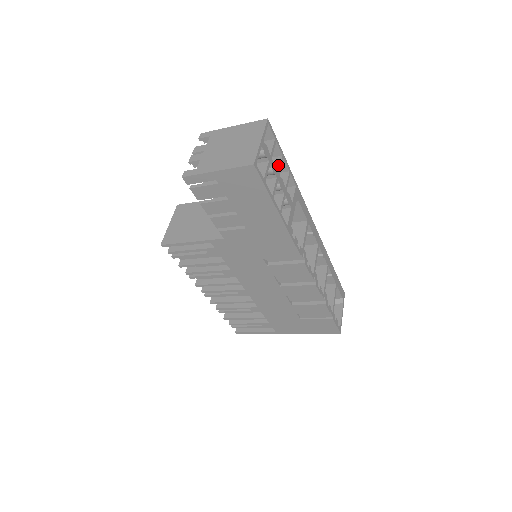
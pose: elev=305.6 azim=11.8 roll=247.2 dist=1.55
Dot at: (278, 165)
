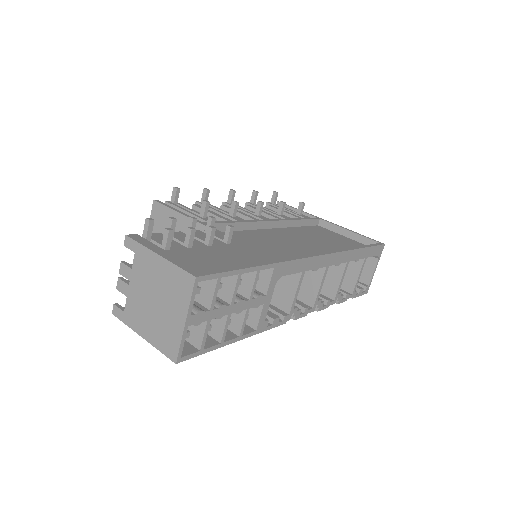
Dot at: (231, 291)
